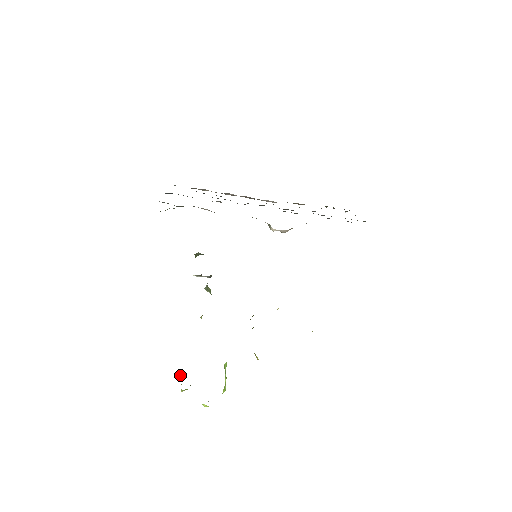
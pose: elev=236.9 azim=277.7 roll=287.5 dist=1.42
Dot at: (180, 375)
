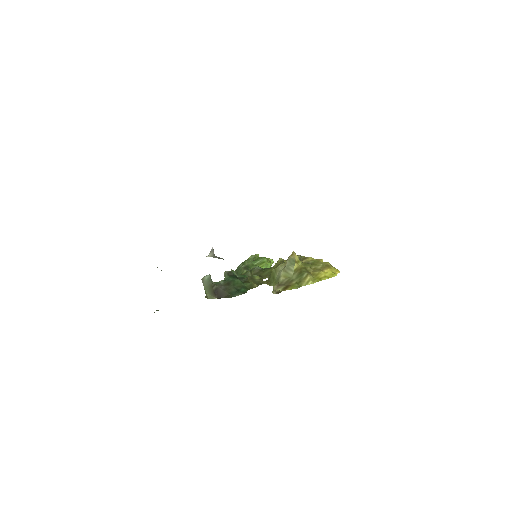
Dot at: occluded
